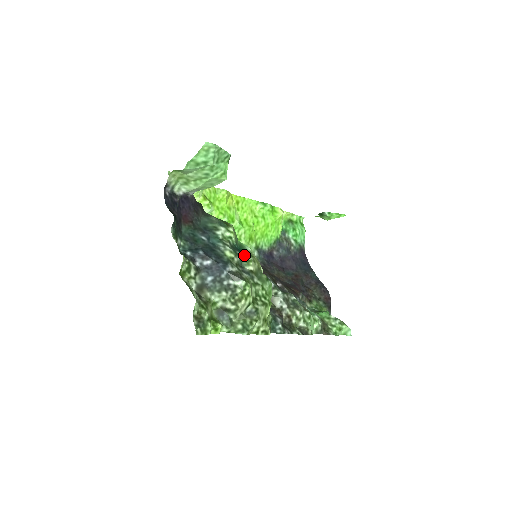
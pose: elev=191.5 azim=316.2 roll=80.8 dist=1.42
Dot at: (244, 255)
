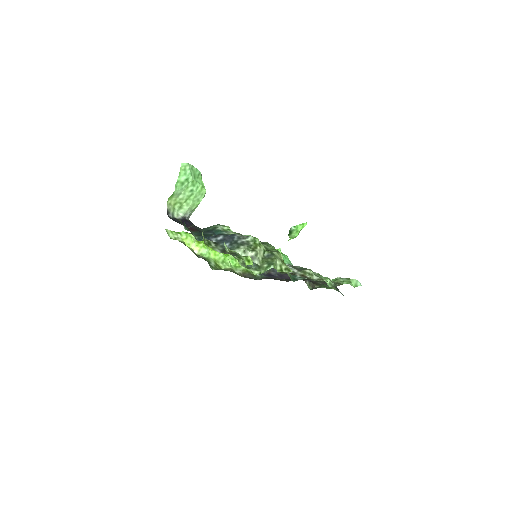
Dot at: (244, 235)
